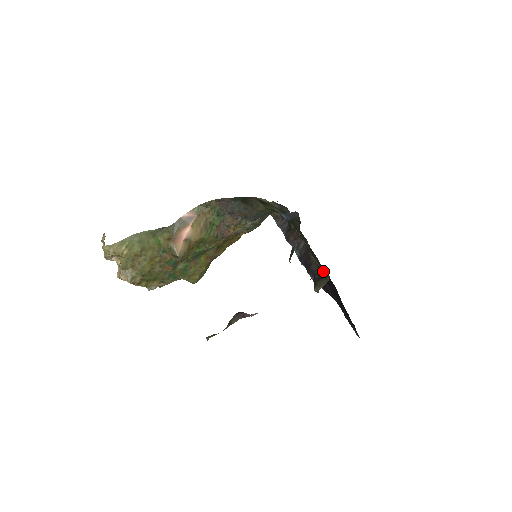
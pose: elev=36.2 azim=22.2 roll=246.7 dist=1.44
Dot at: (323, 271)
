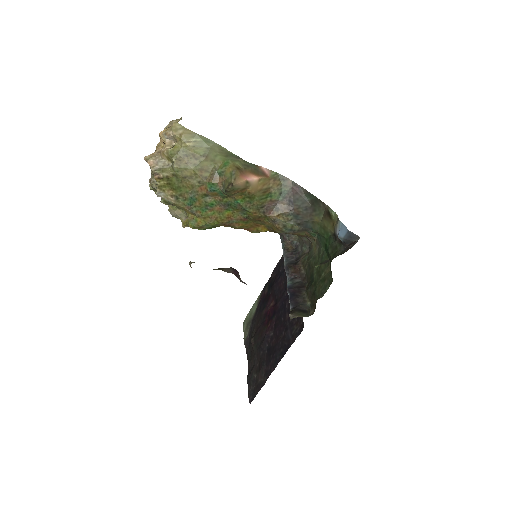
Dot at: (307, 308)
